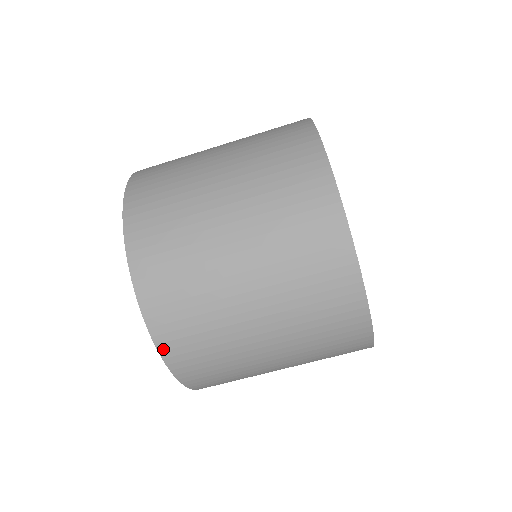
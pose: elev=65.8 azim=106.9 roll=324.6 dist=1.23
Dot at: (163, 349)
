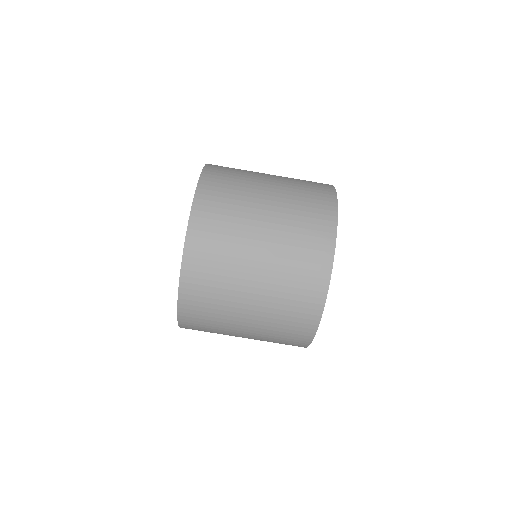
Dot at: (186, 261)
